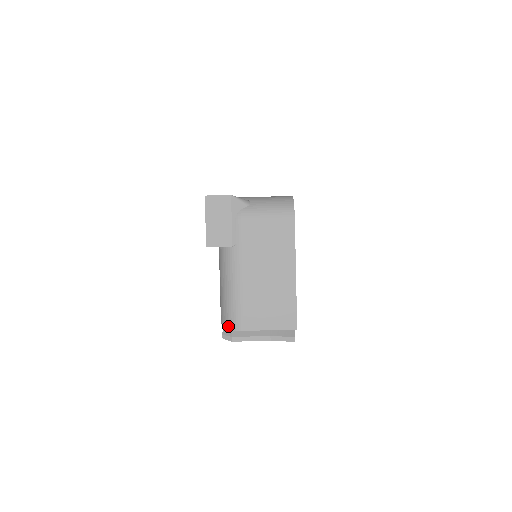
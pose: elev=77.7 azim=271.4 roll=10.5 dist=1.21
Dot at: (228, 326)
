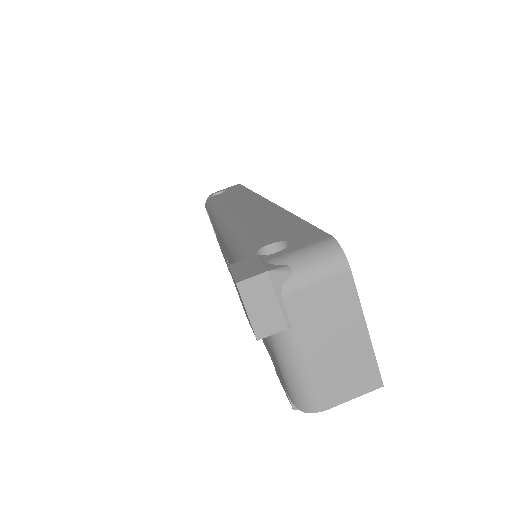
Dot at: (306, 409)
